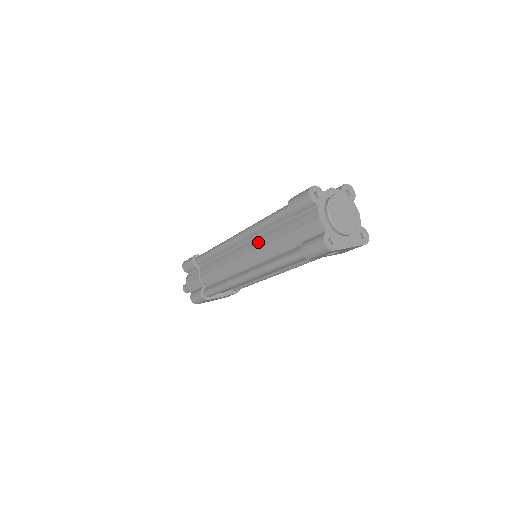
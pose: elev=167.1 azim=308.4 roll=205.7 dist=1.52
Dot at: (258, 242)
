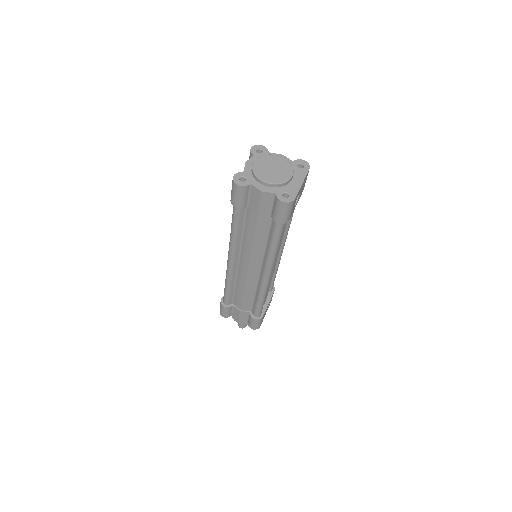
Dot at: (246, 248)
